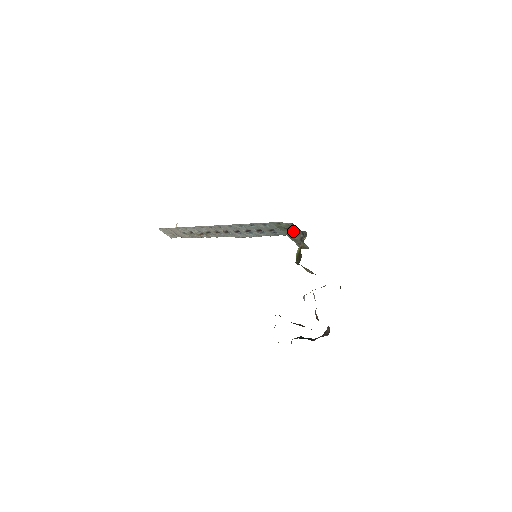
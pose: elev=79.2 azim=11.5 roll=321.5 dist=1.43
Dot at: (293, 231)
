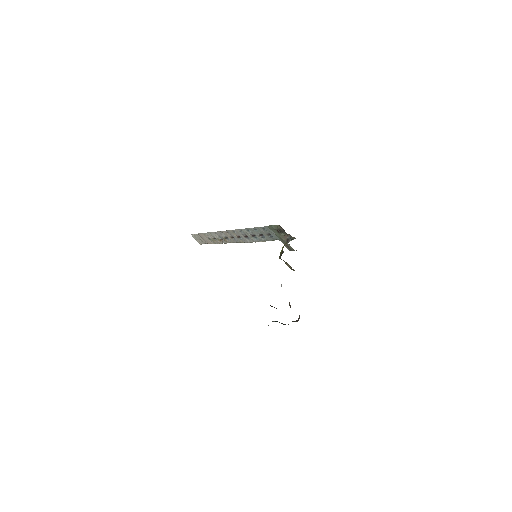
Dot at: (281, 233)
